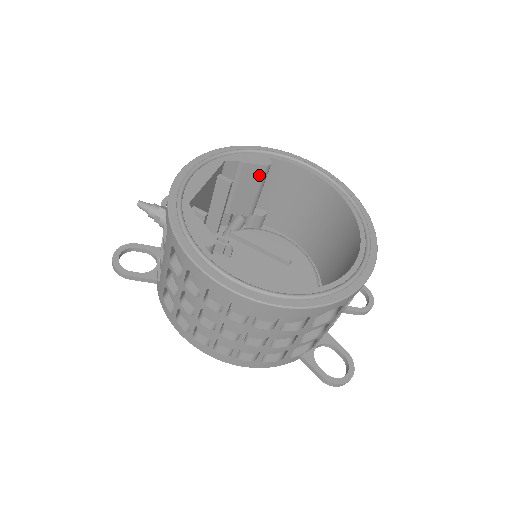
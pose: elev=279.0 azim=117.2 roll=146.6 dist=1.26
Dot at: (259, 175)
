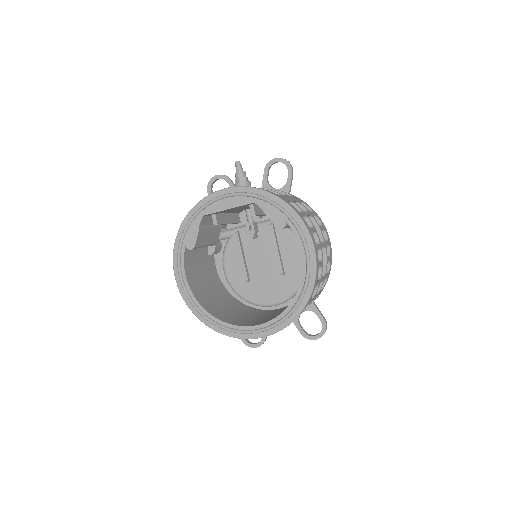
Dot at: occluded
